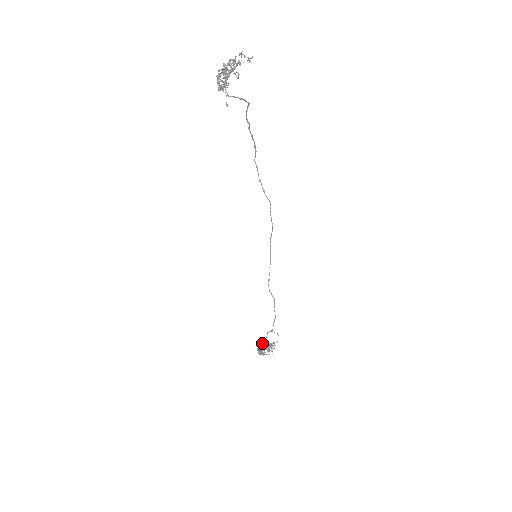
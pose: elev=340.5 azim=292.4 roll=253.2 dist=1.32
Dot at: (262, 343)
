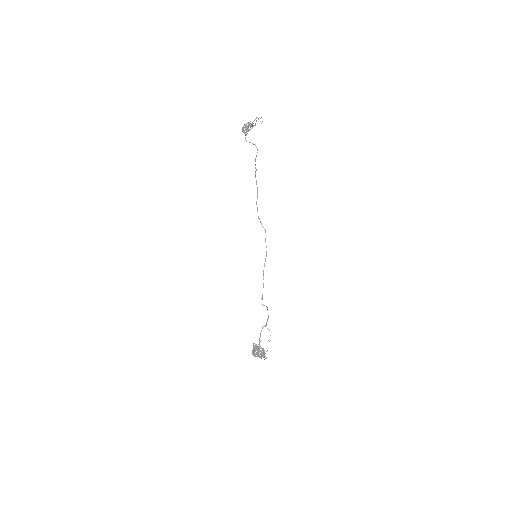
Dot at: occluded
